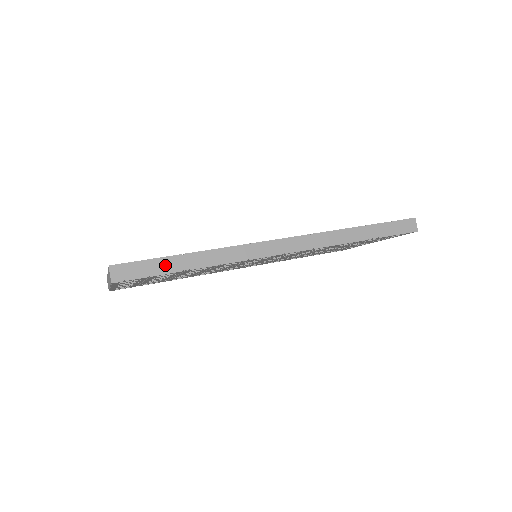
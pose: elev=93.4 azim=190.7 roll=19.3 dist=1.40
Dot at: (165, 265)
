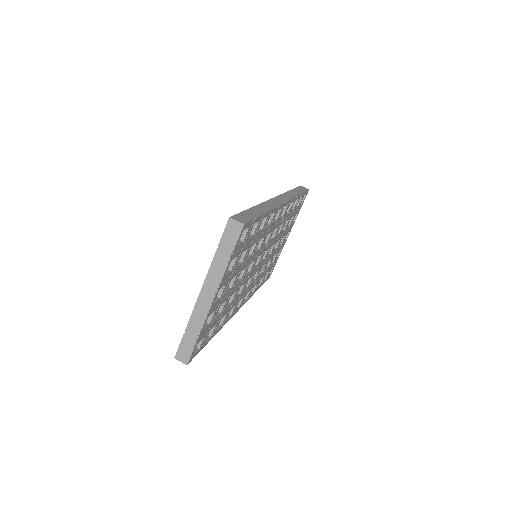
Dot at: (252, 213)
